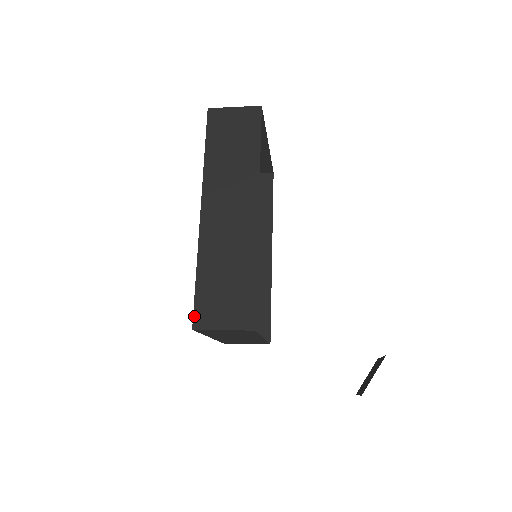
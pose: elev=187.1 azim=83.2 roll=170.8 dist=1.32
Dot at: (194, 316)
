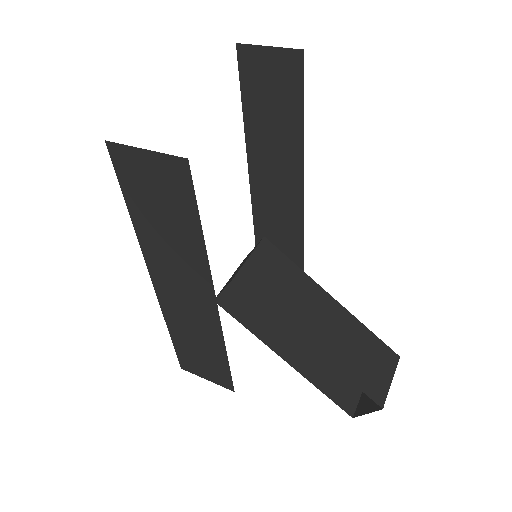
Dot at: (179, 361)
